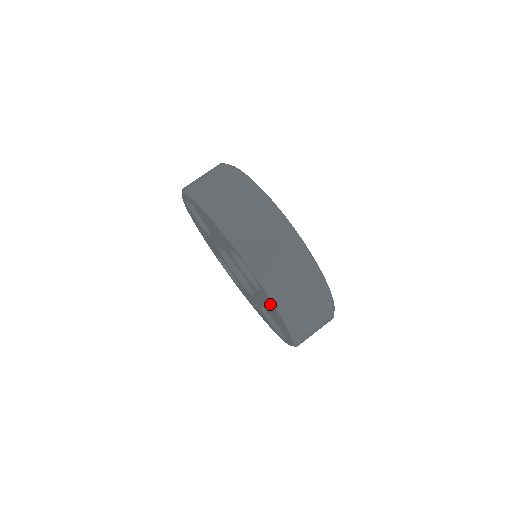
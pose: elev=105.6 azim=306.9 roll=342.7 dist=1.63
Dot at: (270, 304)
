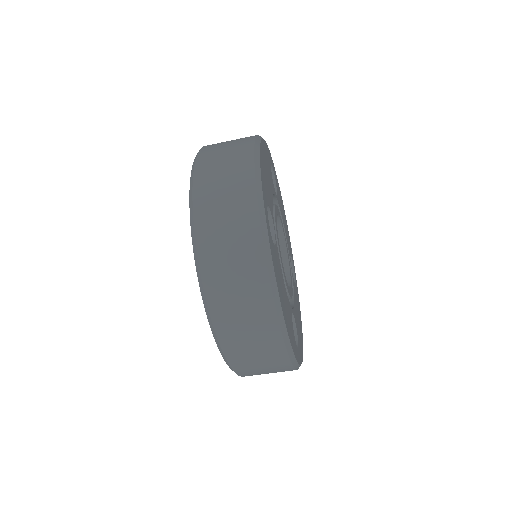
Dot at: occluded
